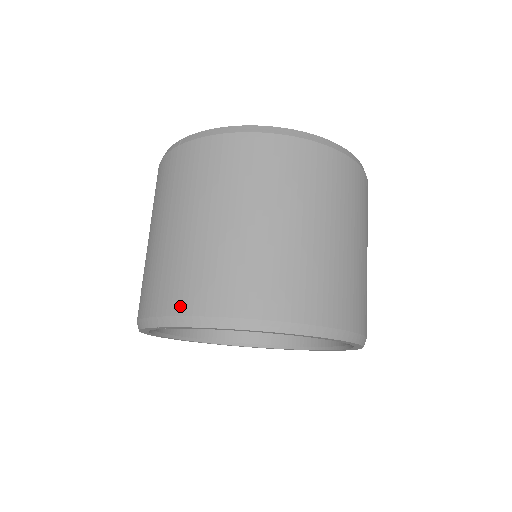
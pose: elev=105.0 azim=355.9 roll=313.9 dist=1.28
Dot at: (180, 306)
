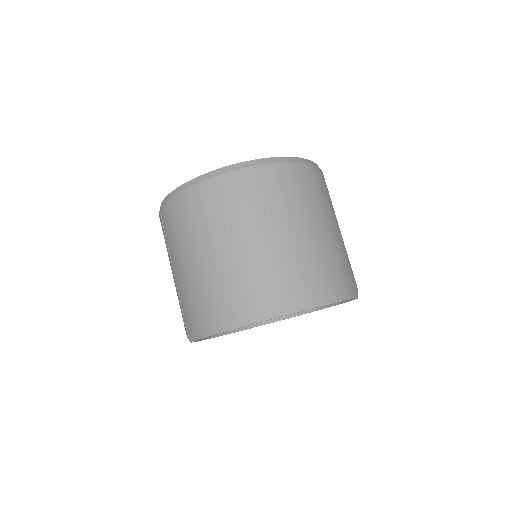
Dot at: (194, 326)
